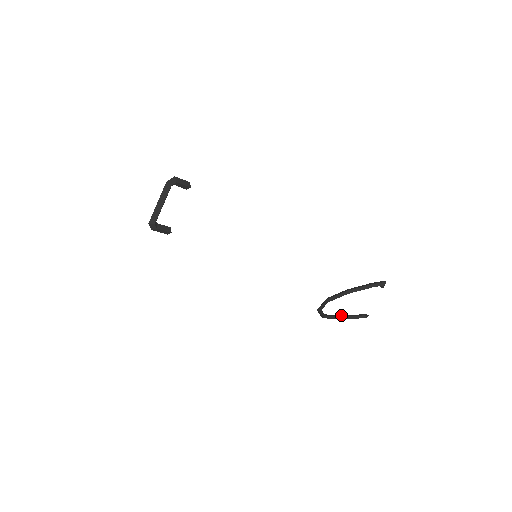
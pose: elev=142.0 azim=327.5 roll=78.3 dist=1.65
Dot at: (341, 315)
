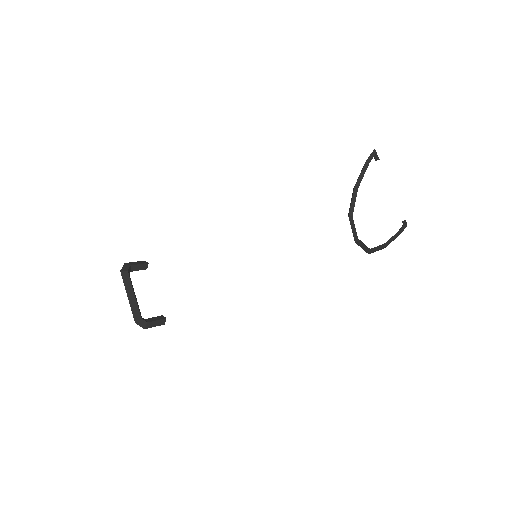
Dot at: (384, 243)
